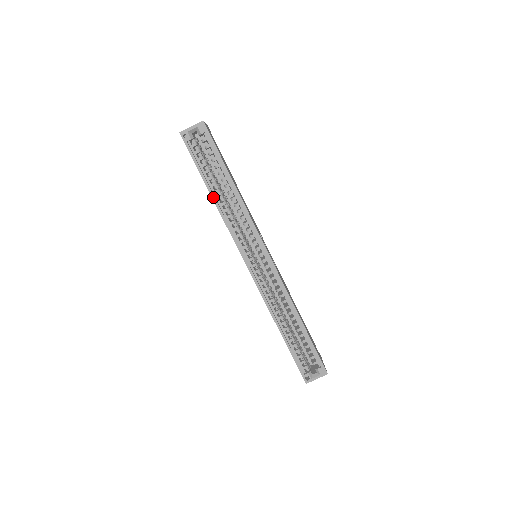
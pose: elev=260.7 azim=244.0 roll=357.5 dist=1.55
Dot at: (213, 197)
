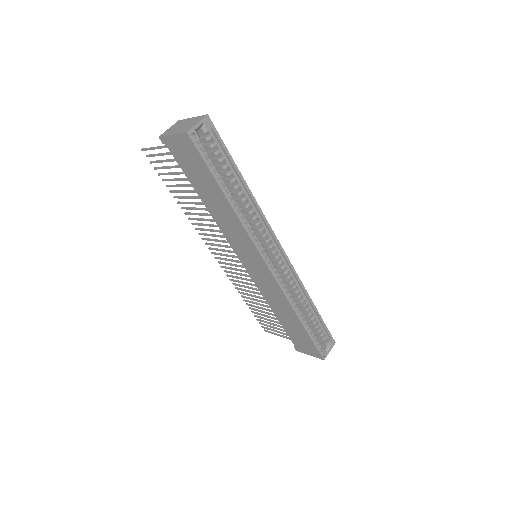
Dot at: (230, 202)
